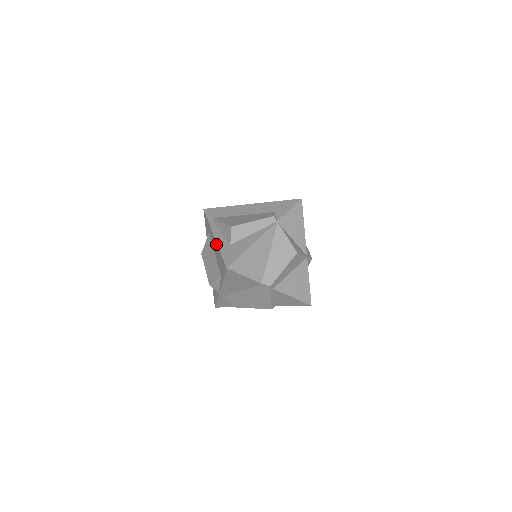
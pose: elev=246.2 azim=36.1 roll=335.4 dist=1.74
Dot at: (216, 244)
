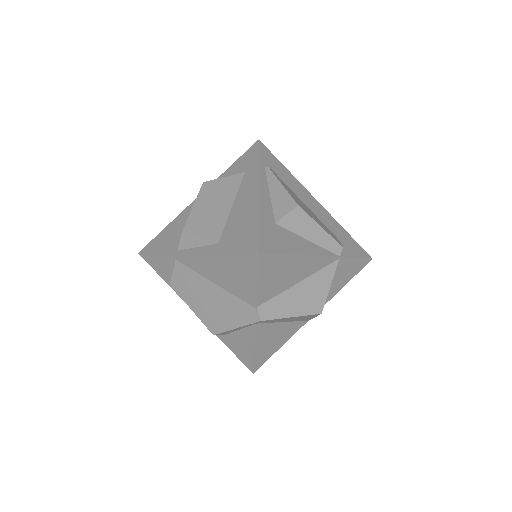
Dot at: (255, 201)
